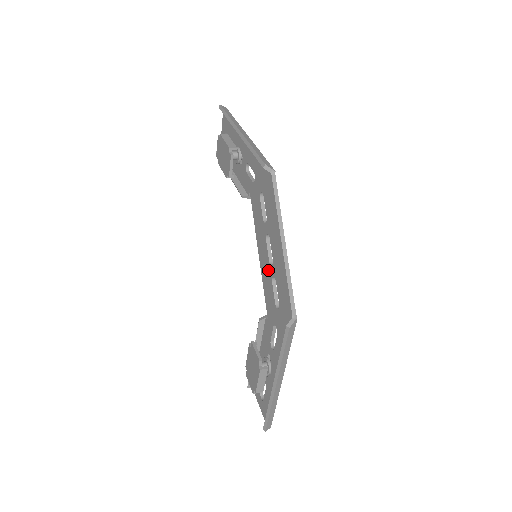
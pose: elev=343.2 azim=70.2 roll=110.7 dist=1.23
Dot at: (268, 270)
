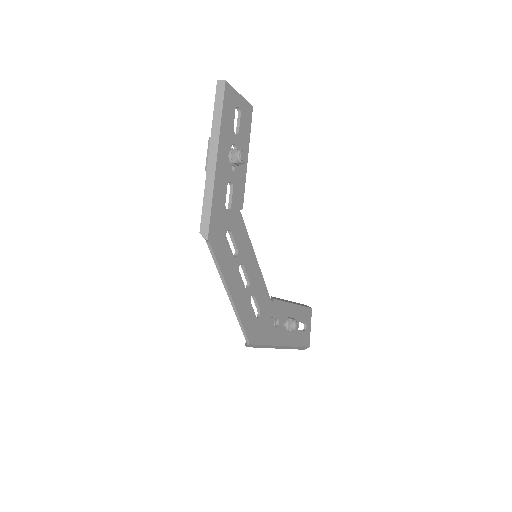
Dot at: occluded
